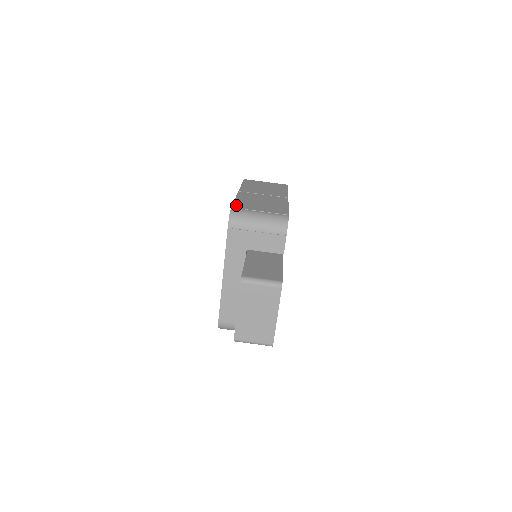
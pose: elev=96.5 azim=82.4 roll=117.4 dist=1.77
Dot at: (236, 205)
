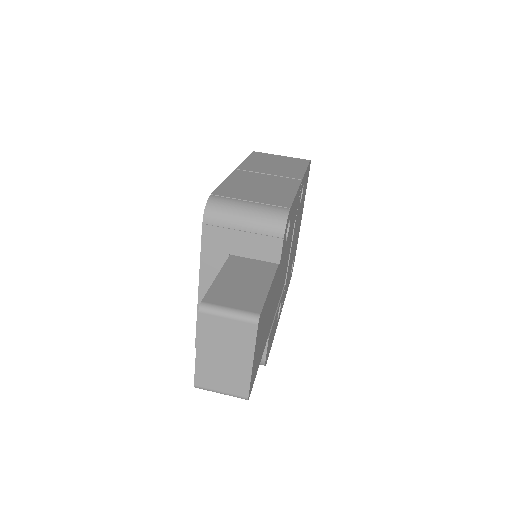
Dot at: (220, 191)
